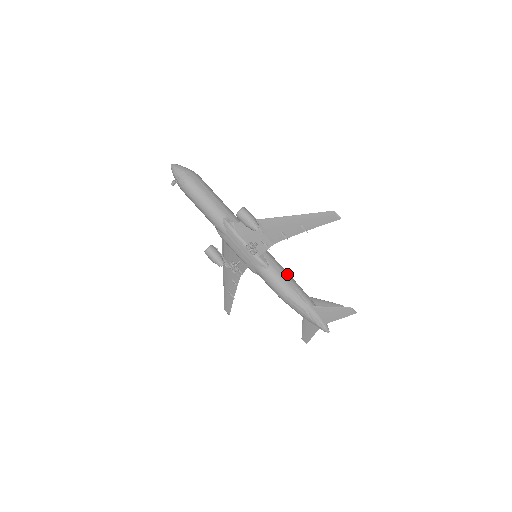
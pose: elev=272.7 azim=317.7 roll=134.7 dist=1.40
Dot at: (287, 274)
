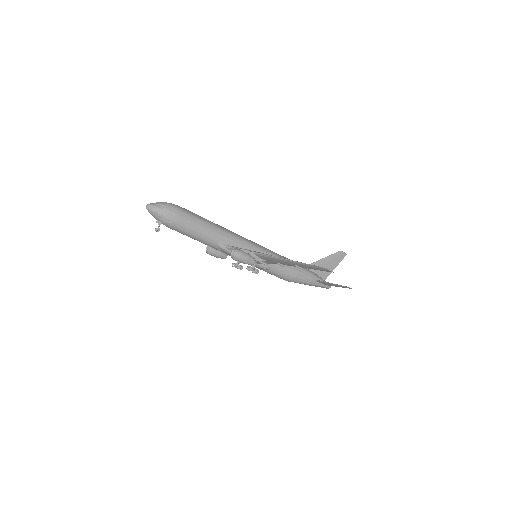
Dot at: occluded
